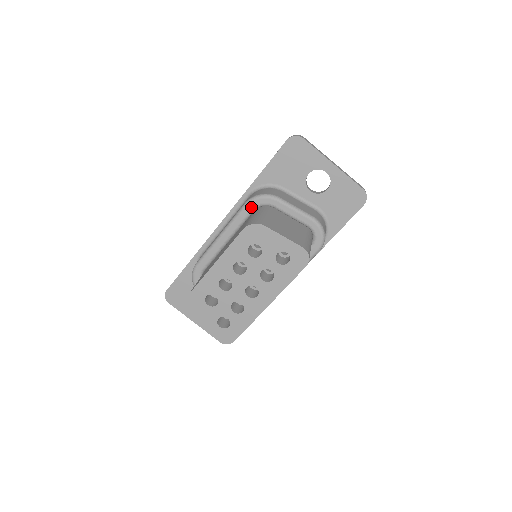
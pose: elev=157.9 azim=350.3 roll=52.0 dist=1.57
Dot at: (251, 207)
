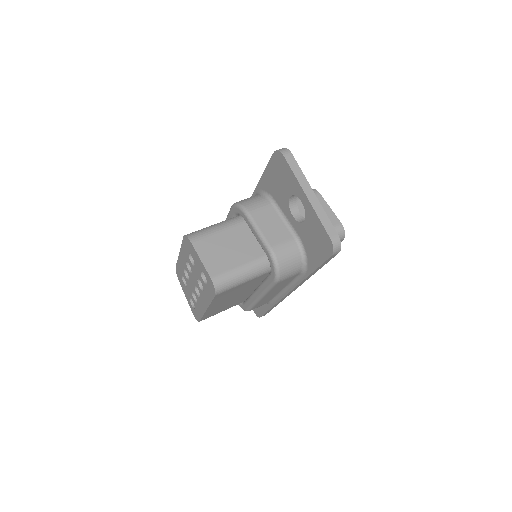
Dot at: (233, 212)
